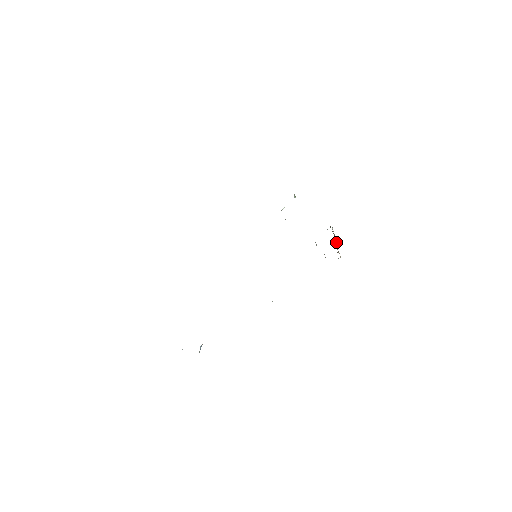
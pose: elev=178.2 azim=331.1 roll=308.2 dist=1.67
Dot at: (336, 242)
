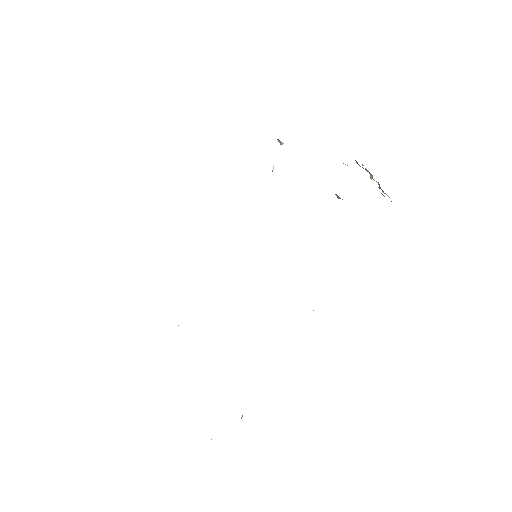
Dot at: (374, 180)
